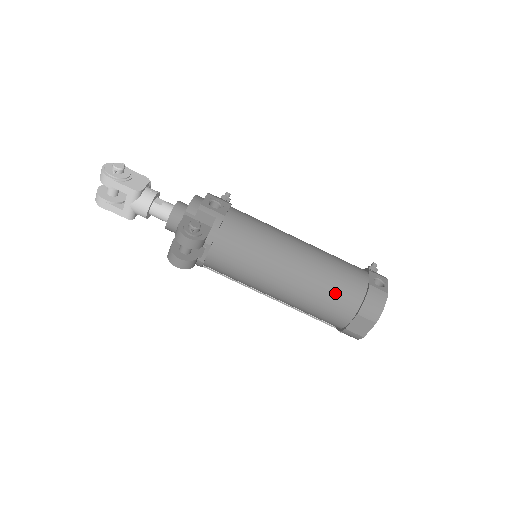
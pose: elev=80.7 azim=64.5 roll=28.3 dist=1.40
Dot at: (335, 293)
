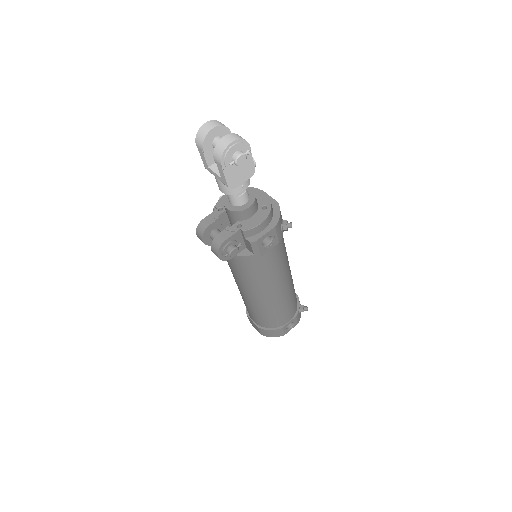
Dot at: (261, 317)
